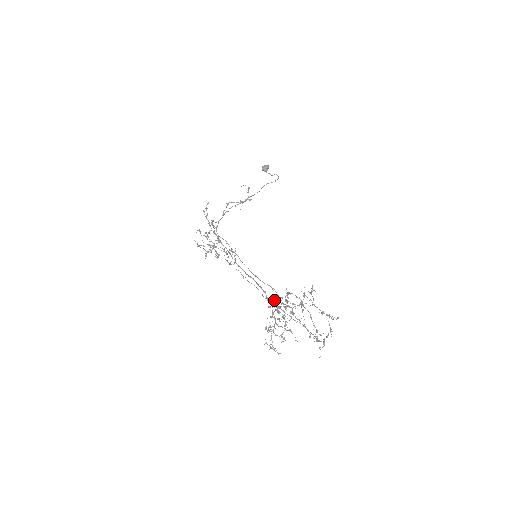
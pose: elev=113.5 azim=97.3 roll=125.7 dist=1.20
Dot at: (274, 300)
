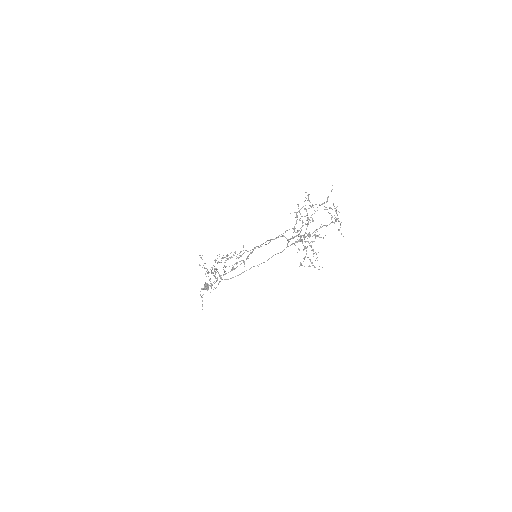
Dot at: (292, 237)
